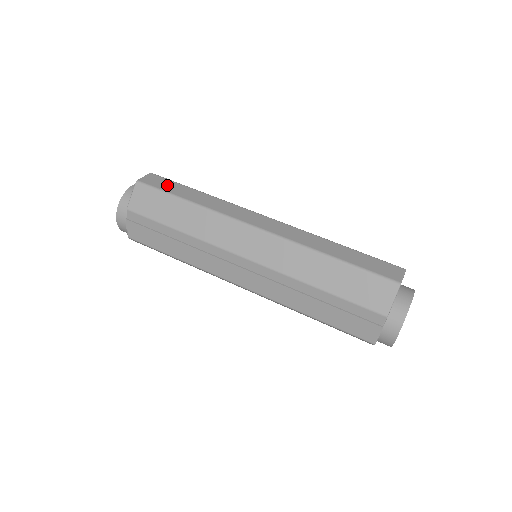
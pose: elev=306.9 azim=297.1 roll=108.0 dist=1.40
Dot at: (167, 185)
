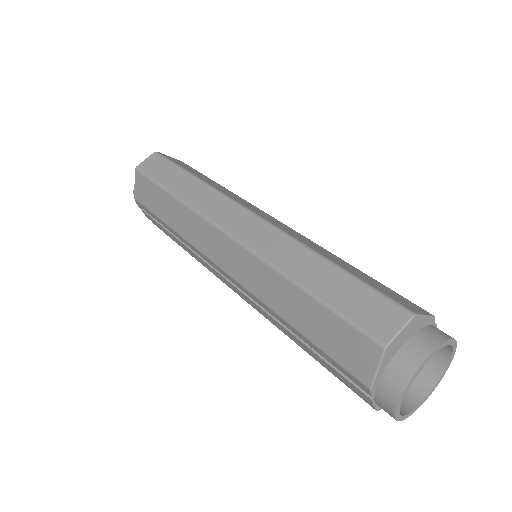
Dot at: (161, 170)
